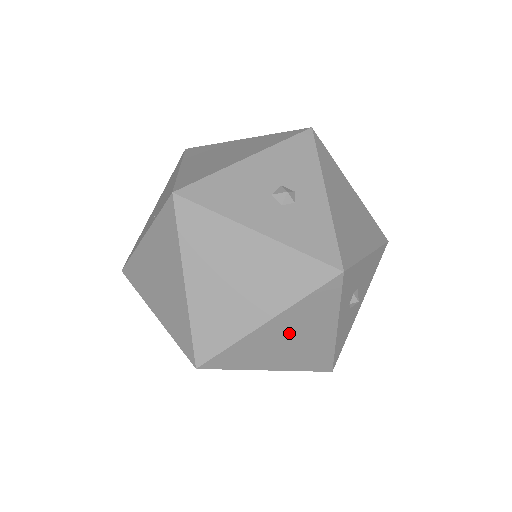
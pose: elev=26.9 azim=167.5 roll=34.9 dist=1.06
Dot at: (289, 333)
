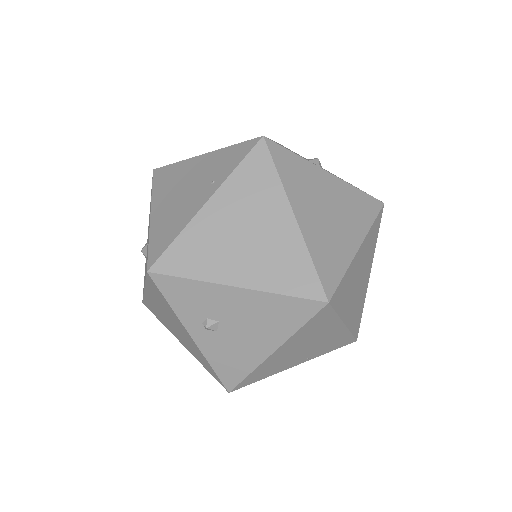
Dot at: (360, 269)
